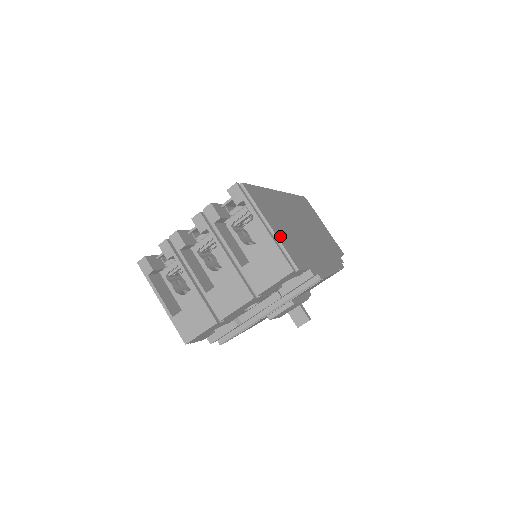
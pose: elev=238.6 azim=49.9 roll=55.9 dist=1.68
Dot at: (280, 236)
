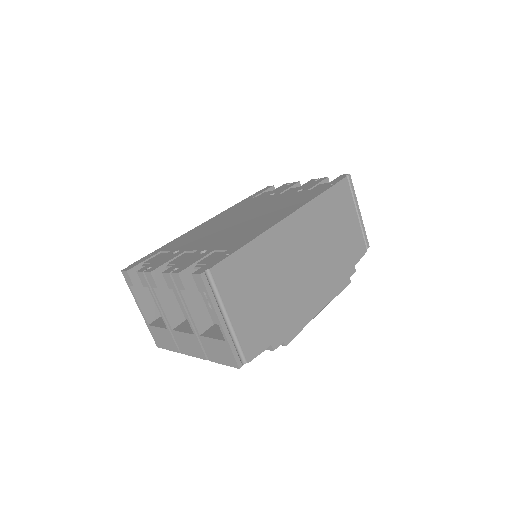
Dot at: (241, 324)
